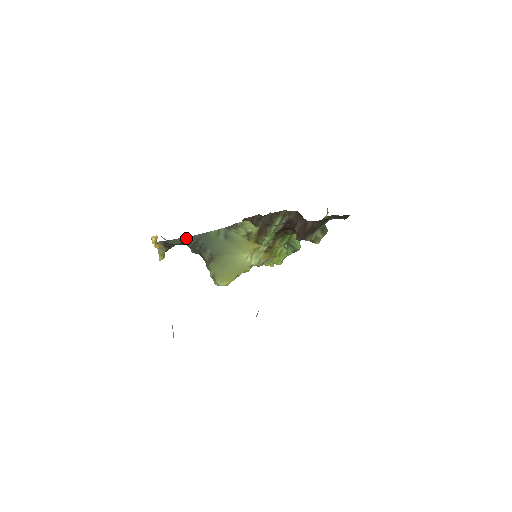
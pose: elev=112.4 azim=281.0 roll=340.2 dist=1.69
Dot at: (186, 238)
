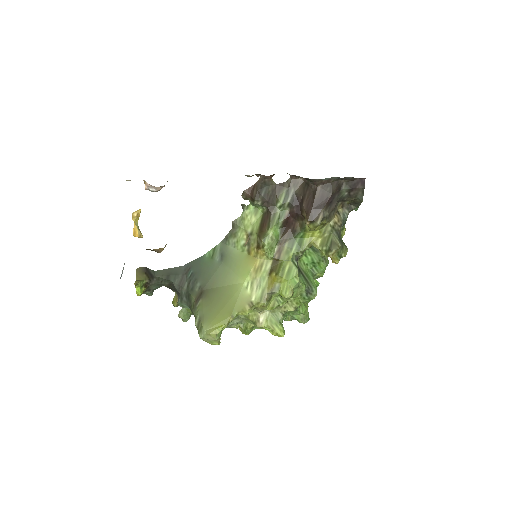
Dot at: (174, 269)
